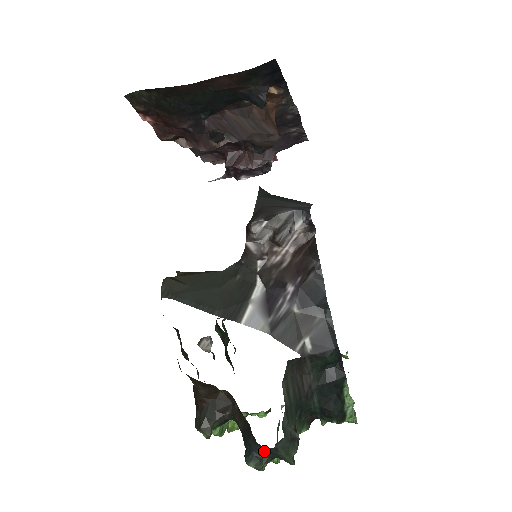
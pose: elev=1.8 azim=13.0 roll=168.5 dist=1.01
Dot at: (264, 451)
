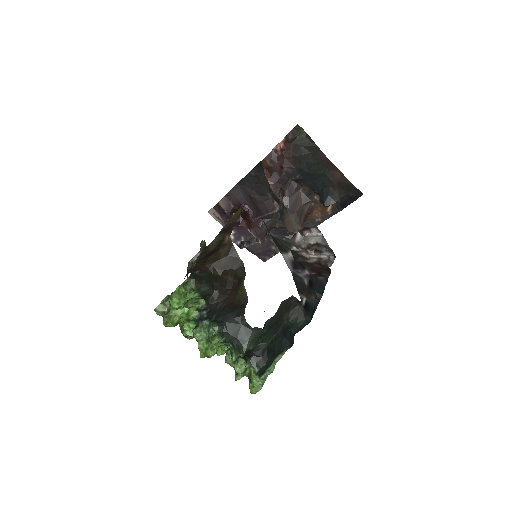
Dot at: (237, 327)
